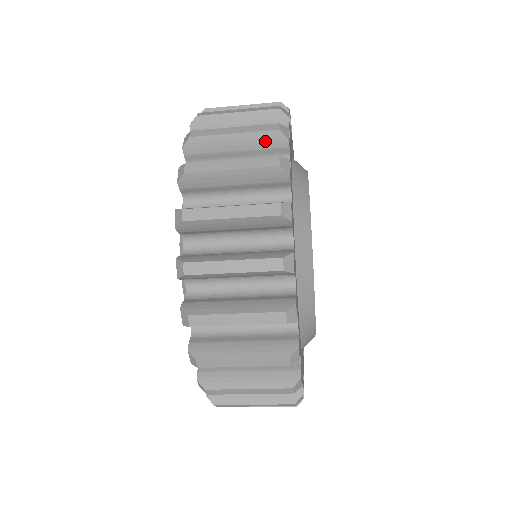
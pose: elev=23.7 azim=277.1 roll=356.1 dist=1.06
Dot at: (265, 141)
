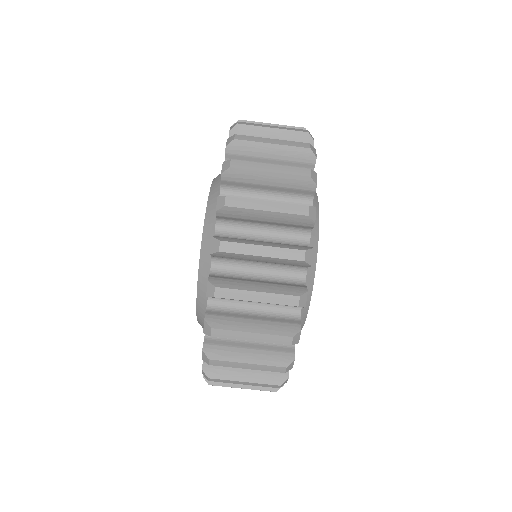
Dot at: occluded
